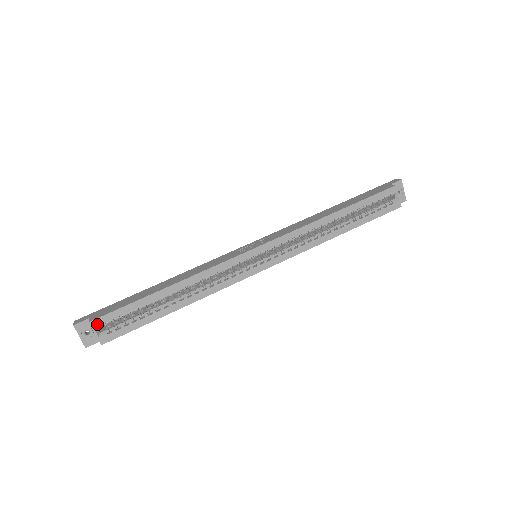
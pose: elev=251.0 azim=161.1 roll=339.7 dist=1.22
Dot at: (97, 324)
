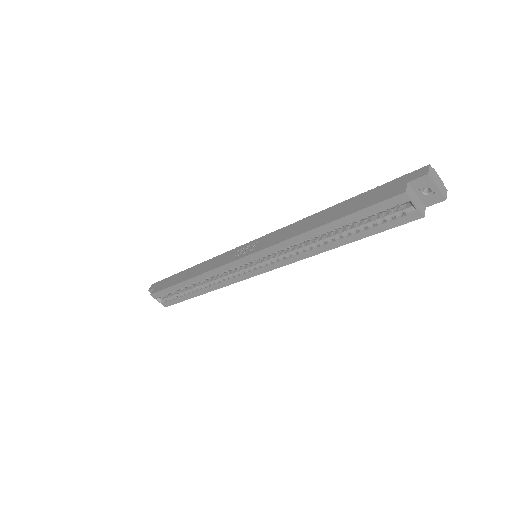
Dot at: (155, 296)
